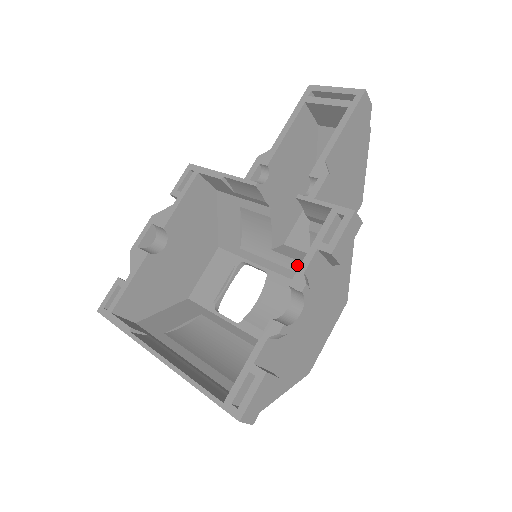
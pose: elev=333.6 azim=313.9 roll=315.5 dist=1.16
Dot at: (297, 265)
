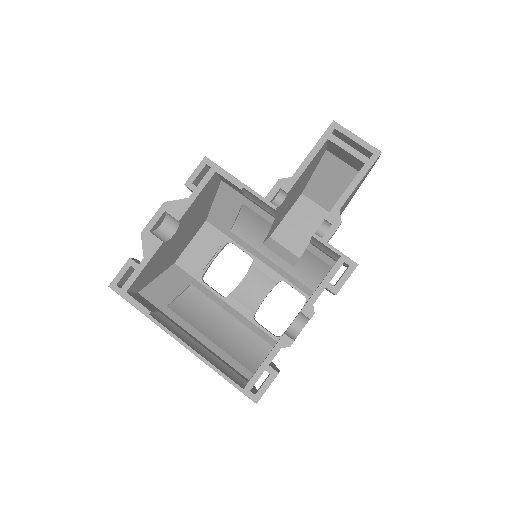
Dot at: (284, 264)
